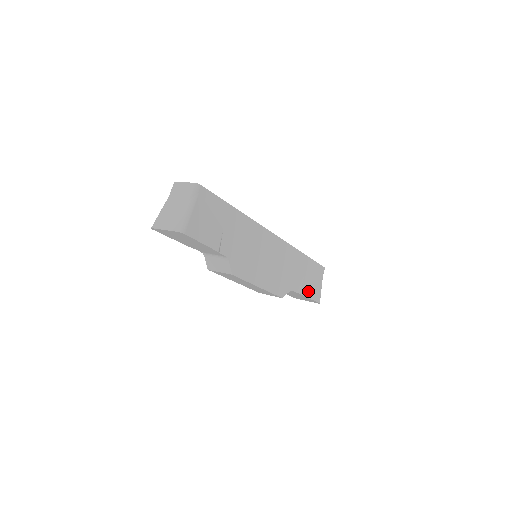
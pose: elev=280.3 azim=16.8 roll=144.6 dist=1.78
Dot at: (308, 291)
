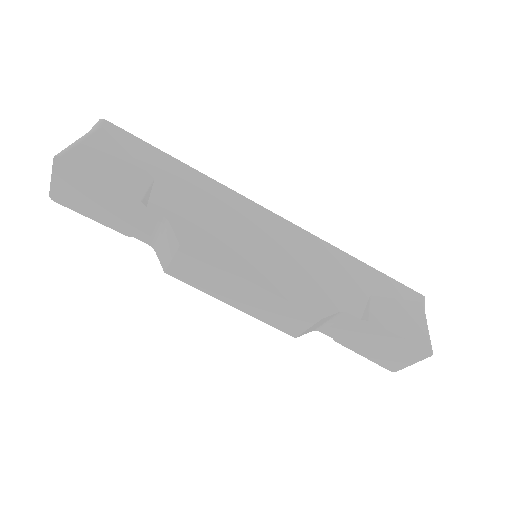
Dot at: (390, 322)
